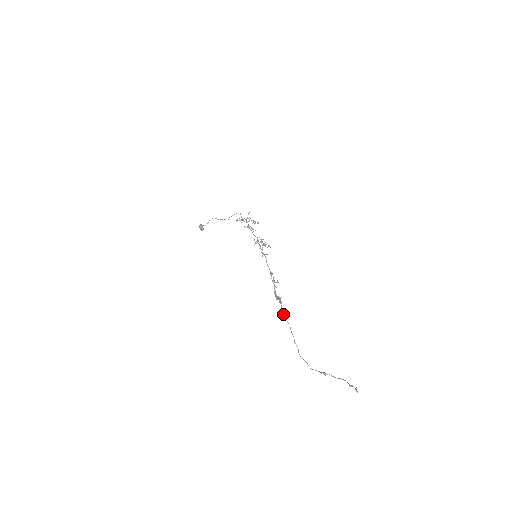
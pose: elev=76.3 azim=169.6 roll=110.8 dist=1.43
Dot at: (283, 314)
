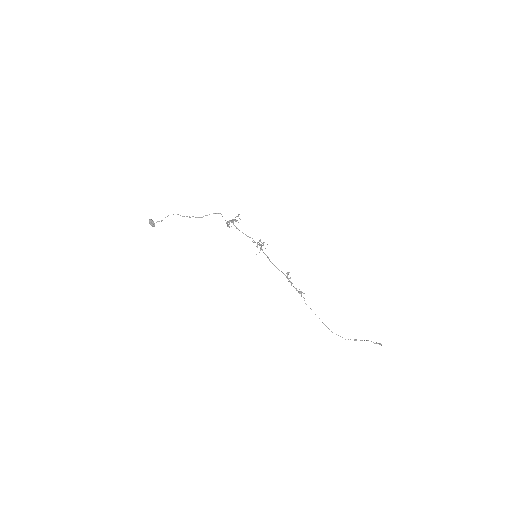
Dot at: (306, 304)
